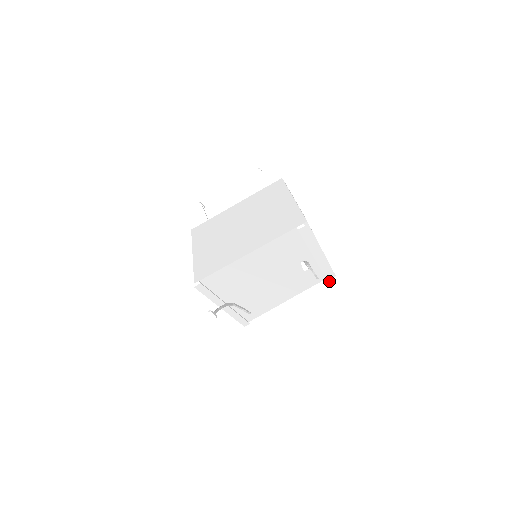
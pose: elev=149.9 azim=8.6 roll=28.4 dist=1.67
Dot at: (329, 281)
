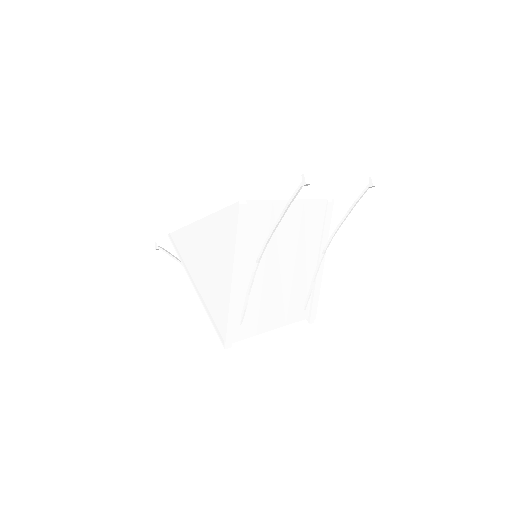
Dot at: (310, 323)
